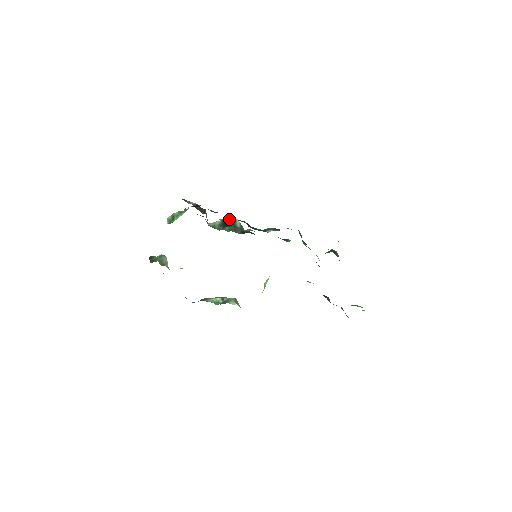
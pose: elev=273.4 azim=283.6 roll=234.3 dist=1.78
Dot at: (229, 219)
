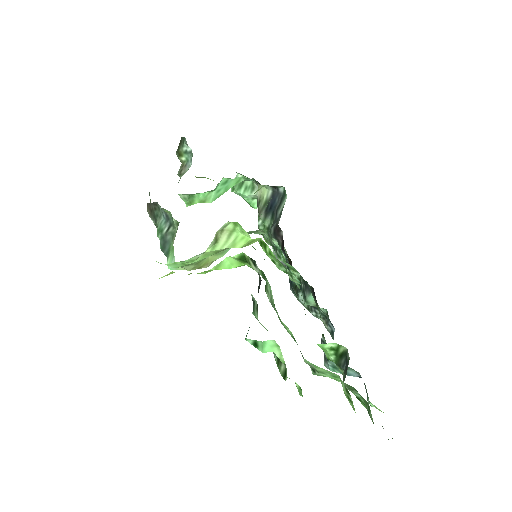
Dot at: (280, 197)
